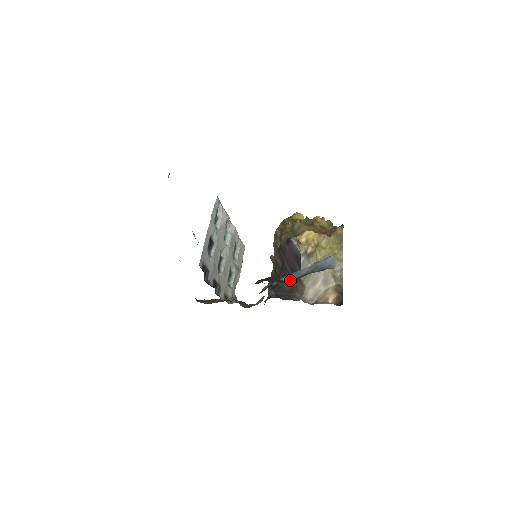
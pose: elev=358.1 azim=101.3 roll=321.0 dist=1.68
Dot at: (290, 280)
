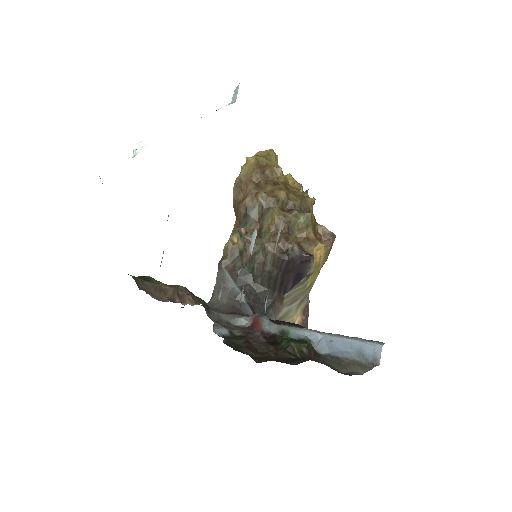
Dot at: (320, 347)
